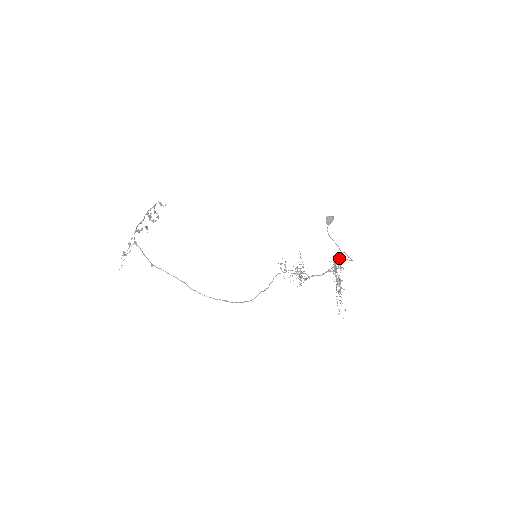
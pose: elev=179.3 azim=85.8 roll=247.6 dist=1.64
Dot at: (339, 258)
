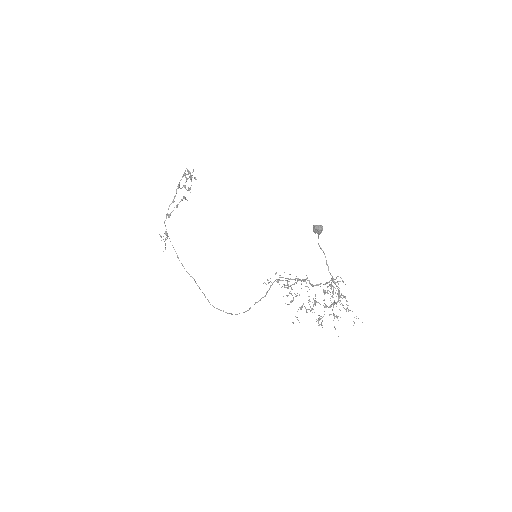
Dot at: (332, 278)
